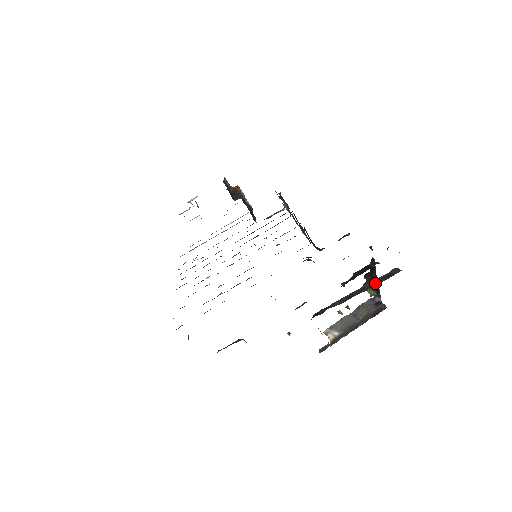
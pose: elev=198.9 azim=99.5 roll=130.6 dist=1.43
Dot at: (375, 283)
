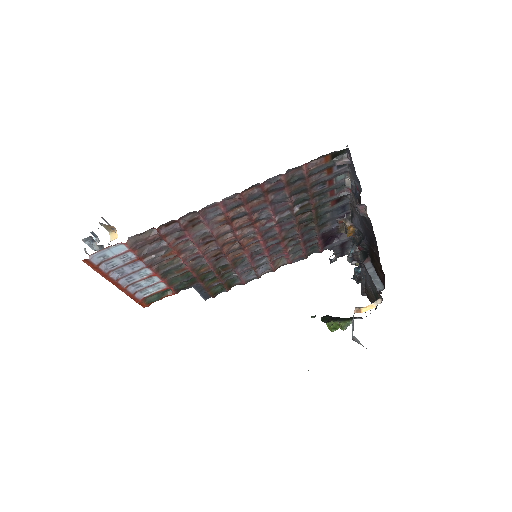
Dot at: occluded
